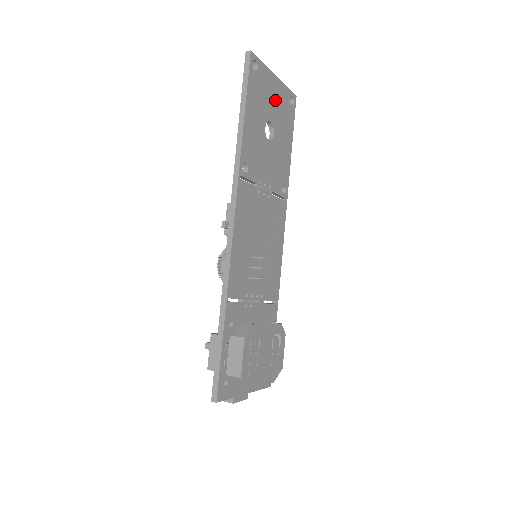
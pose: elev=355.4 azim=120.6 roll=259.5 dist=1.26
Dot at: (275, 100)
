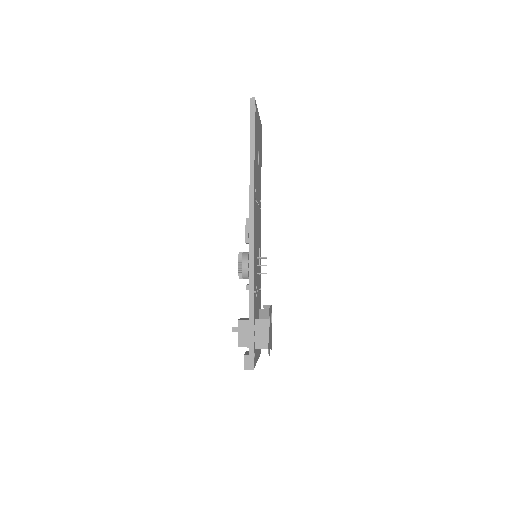
Dot at: (258, 132)
